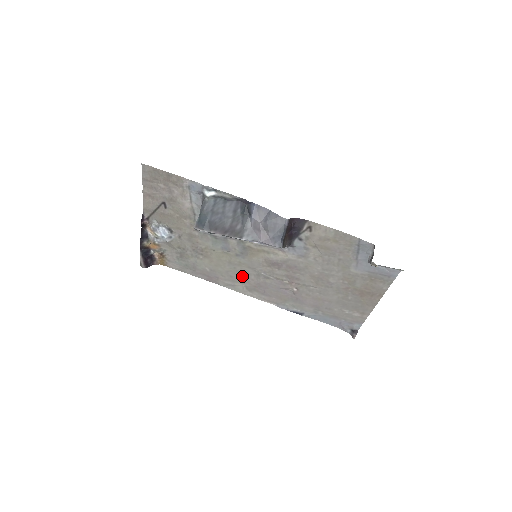
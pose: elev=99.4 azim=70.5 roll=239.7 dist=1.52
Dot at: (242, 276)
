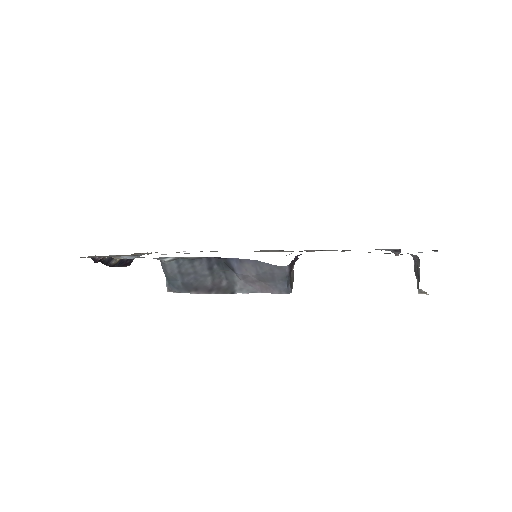
Dot at: occluded
